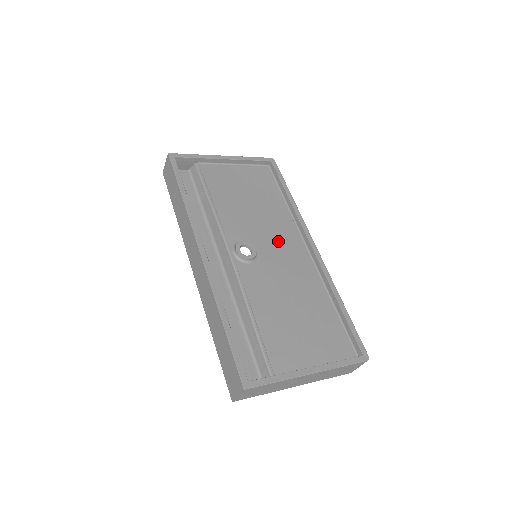
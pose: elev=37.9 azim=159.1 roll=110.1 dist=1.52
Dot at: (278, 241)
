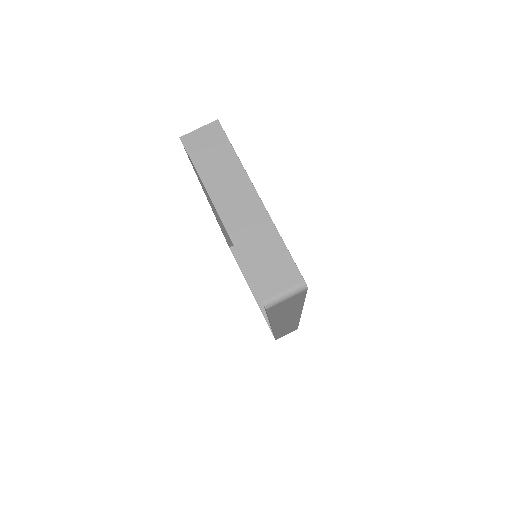
Dot at: occluded
